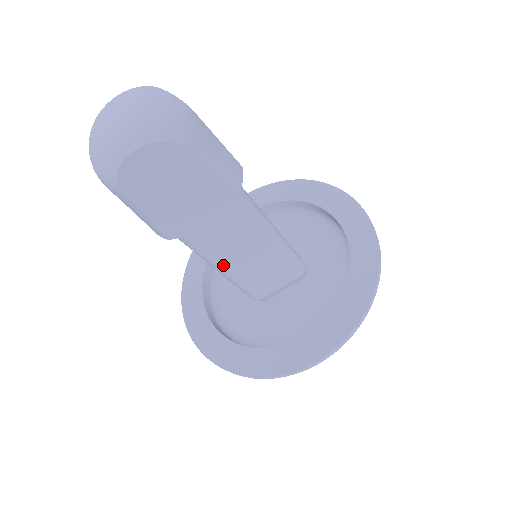
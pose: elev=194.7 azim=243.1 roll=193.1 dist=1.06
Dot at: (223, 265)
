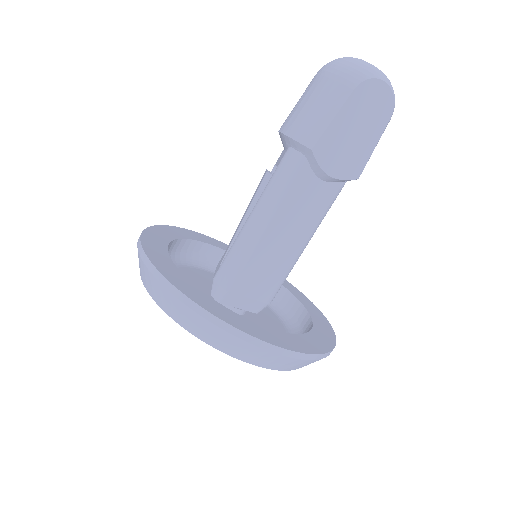
Dot at: (274, 220)
